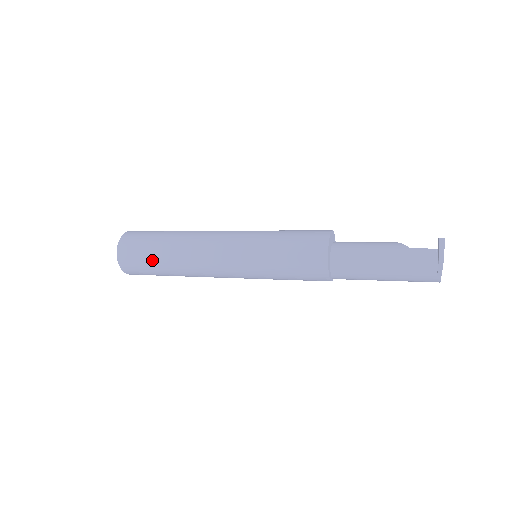
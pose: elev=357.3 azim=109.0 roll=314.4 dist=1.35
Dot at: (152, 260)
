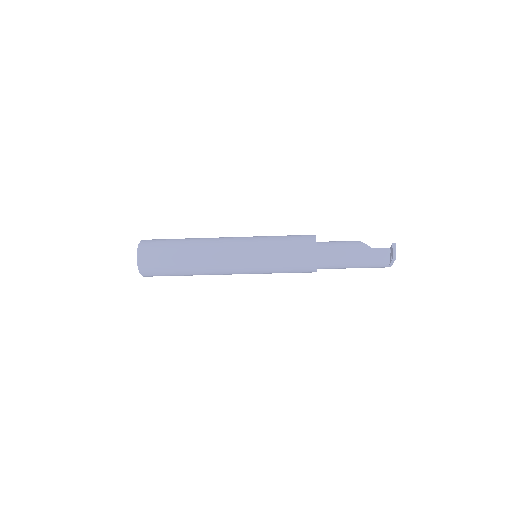
Dot at: (172, 269)
